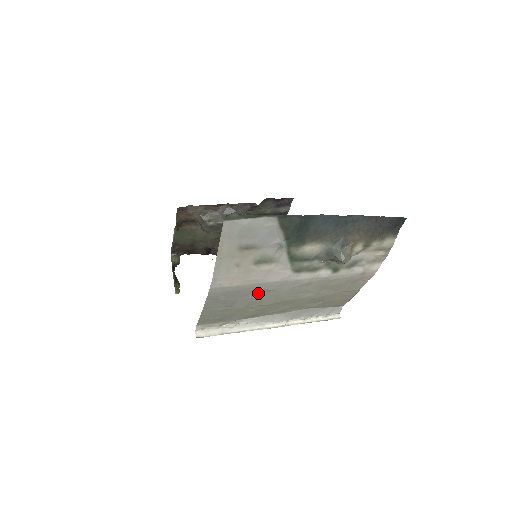
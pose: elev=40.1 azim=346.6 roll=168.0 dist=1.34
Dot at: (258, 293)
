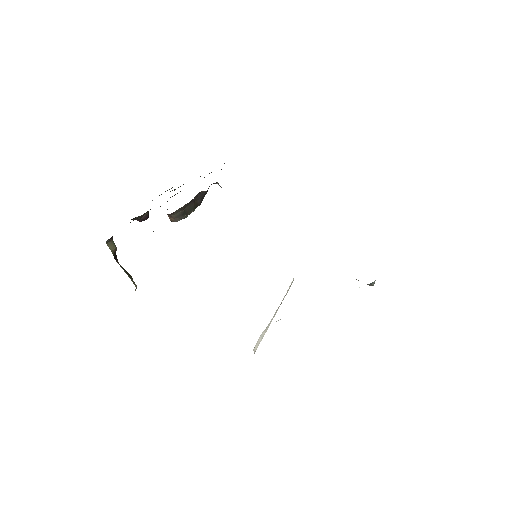
Dot at: occluded
